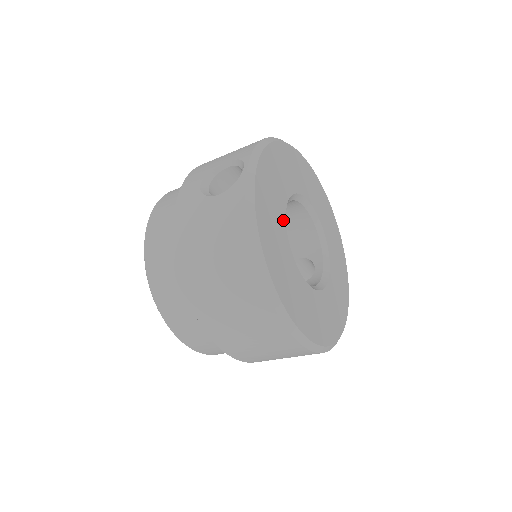
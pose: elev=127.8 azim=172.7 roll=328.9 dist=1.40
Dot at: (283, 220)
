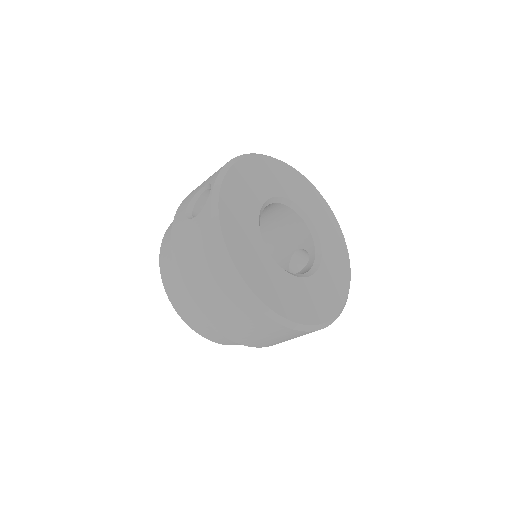
Dot at: (256, 225)
